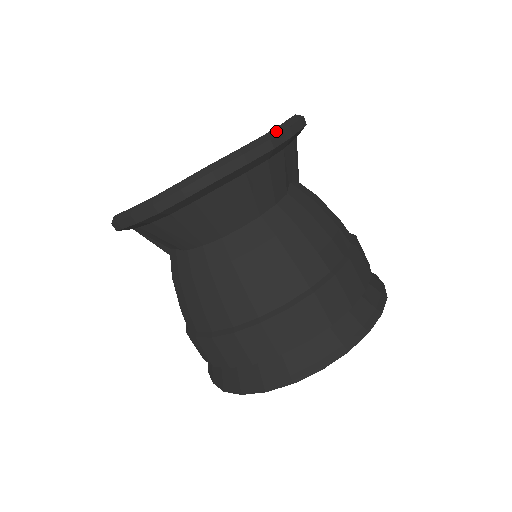
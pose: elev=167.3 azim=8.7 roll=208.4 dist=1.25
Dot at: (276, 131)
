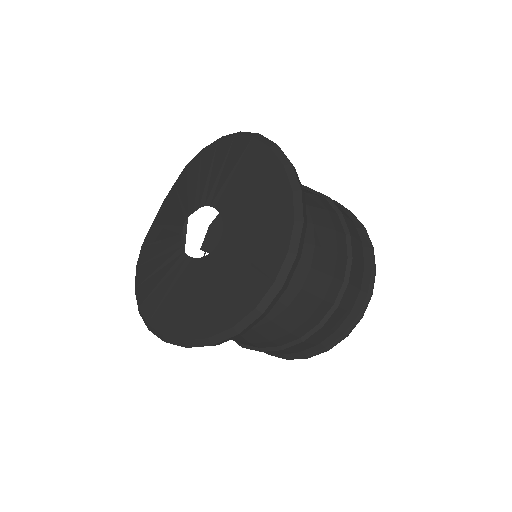
Dot at: (298, 206)
